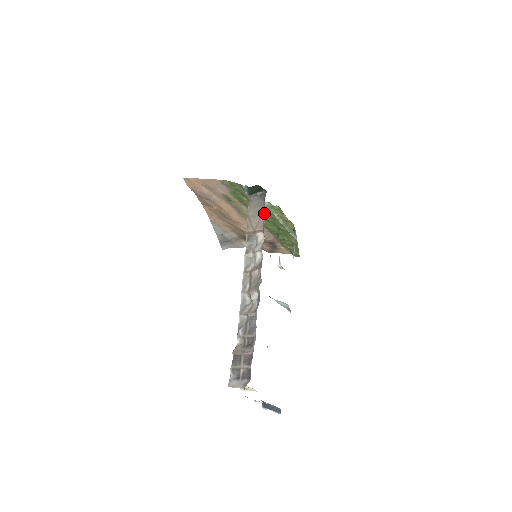
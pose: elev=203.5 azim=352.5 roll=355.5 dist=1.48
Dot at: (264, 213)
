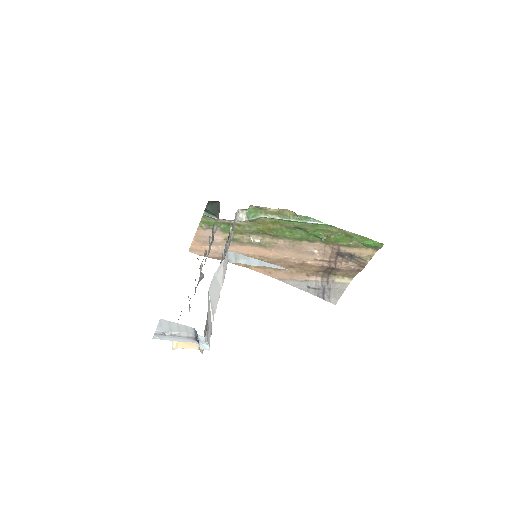
Dot at: occluded
